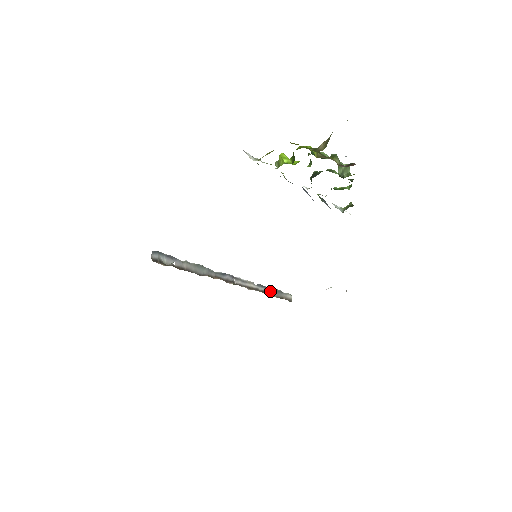
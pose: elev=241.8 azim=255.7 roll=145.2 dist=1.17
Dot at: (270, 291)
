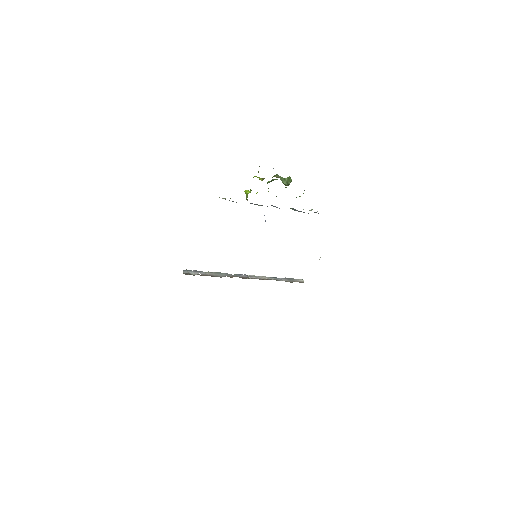
Dot at: (282, 279)
